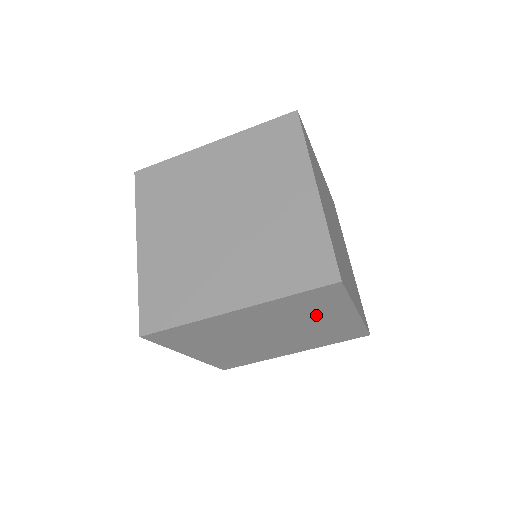
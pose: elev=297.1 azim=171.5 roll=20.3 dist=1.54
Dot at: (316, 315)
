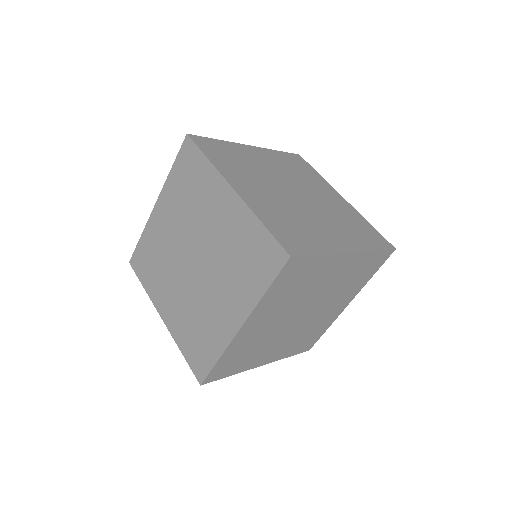
Dot at: (204, 202)
